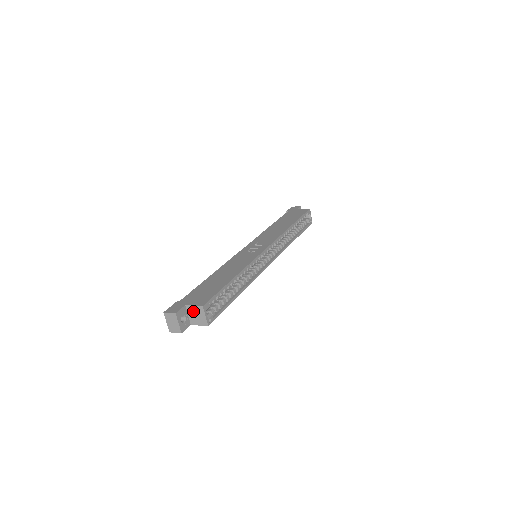
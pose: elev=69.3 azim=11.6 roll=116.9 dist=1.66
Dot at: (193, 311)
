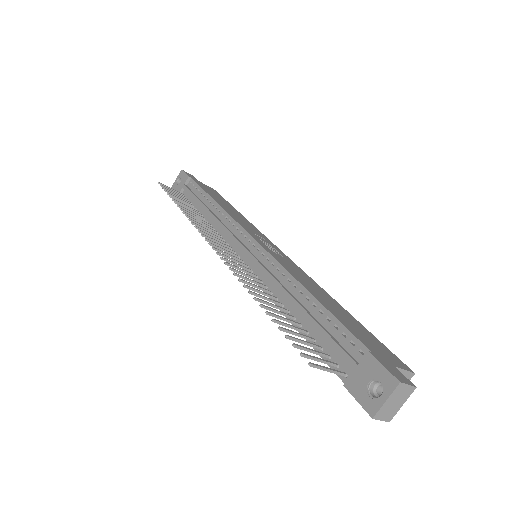
Dot at: occluded
